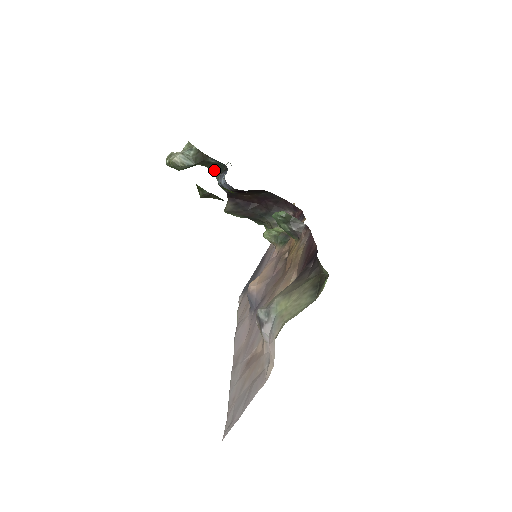
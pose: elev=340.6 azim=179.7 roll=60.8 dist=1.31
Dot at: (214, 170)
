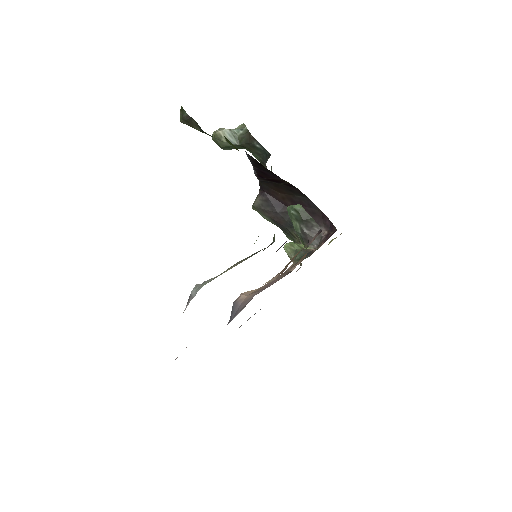
Dot at: (259, 160)
